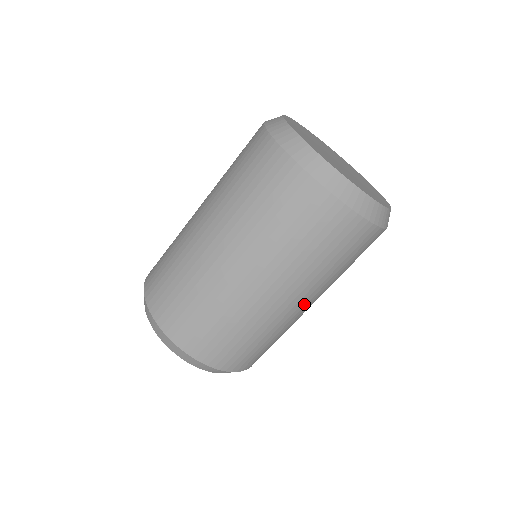
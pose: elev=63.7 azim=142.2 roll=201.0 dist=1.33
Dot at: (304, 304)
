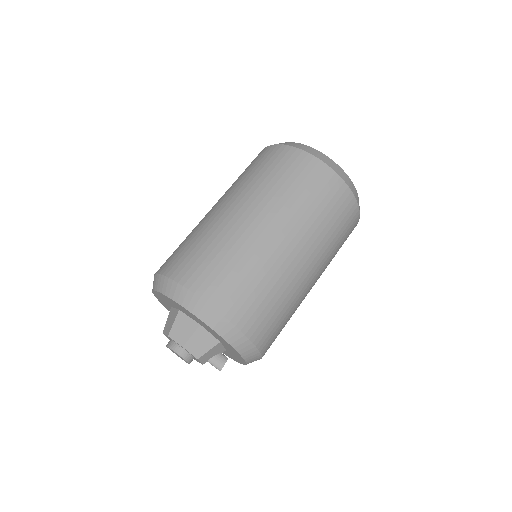
Dot at: (292, 246)
